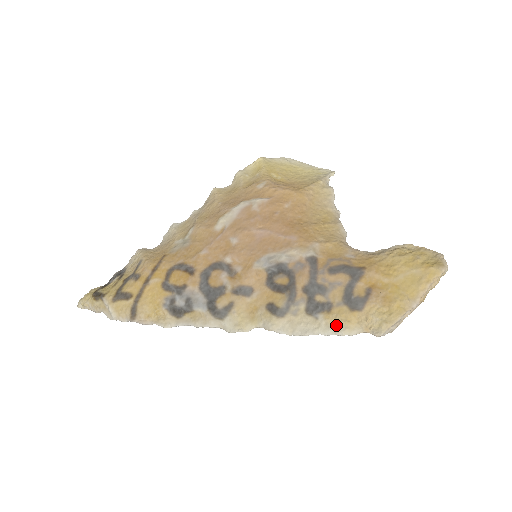
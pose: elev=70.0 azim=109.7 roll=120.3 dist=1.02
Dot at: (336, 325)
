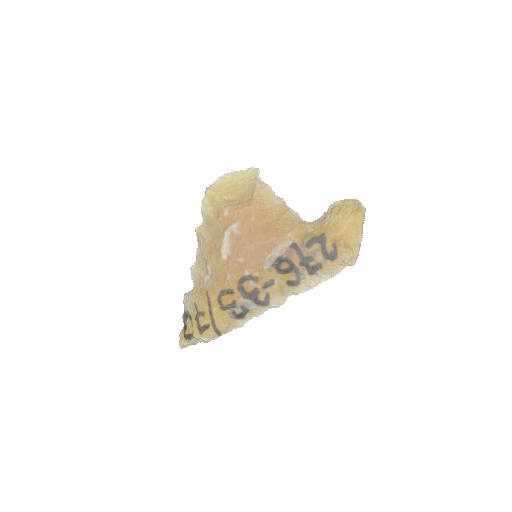
Dot at: (329, 272)
